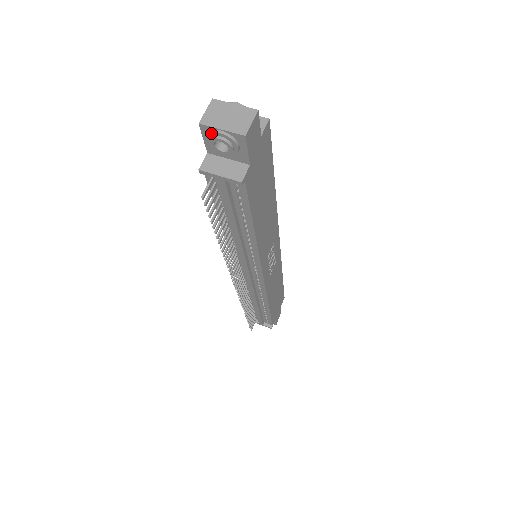
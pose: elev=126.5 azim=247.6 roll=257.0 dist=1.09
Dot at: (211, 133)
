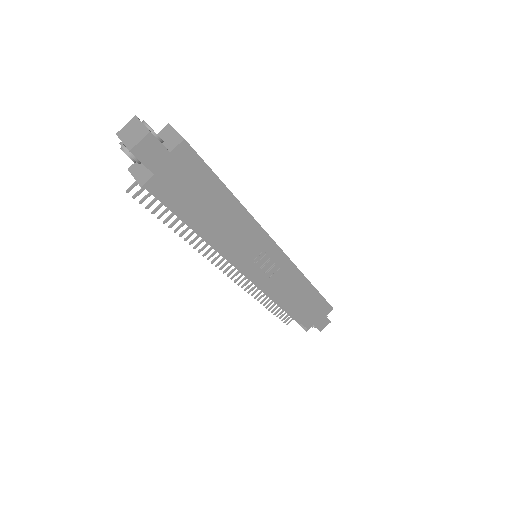
Dot at: (120, 143)
